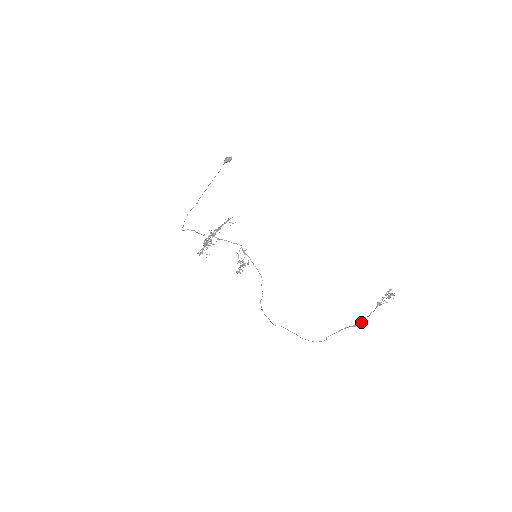
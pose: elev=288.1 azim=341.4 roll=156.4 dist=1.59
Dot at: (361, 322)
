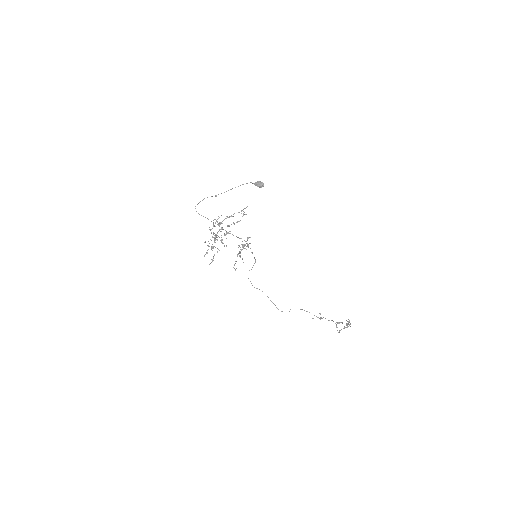
Dot at: (320, 318)
